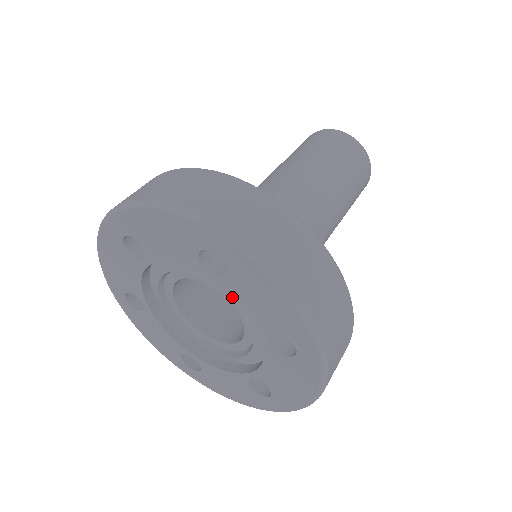
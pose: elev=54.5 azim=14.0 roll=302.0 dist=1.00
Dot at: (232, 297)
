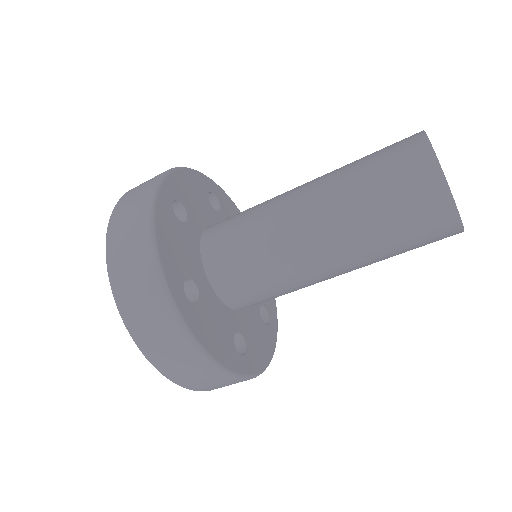
Dot at: occluded
